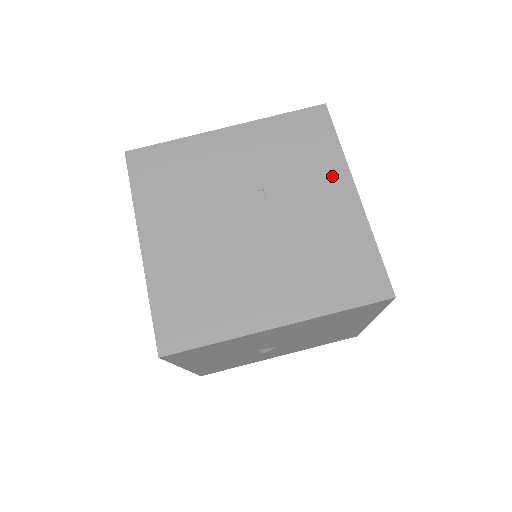
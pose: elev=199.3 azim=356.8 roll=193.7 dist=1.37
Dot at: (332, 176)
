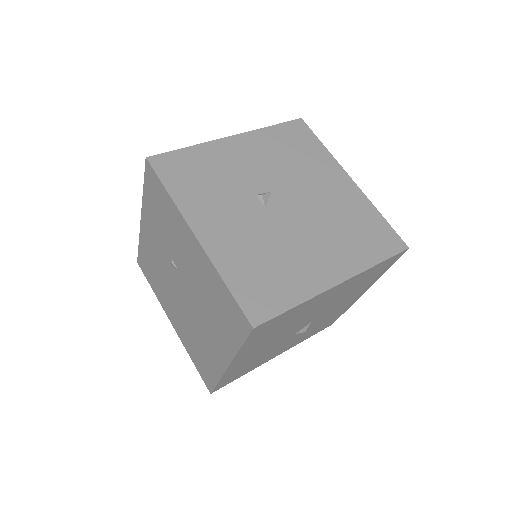
Dot at: (181, 229)
